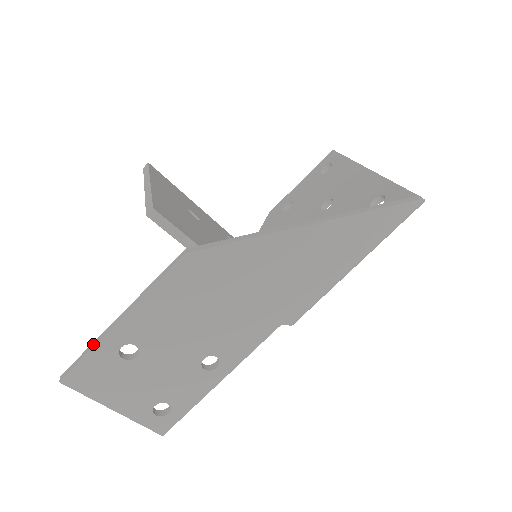
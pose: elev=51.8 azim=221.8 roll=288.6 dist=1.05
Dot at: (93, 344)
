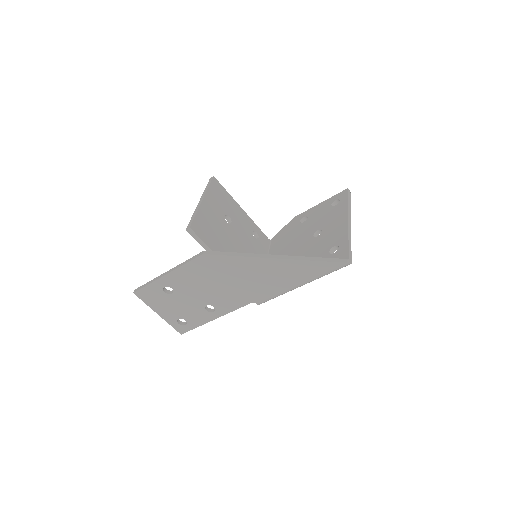
Dot at: (152, 281)
